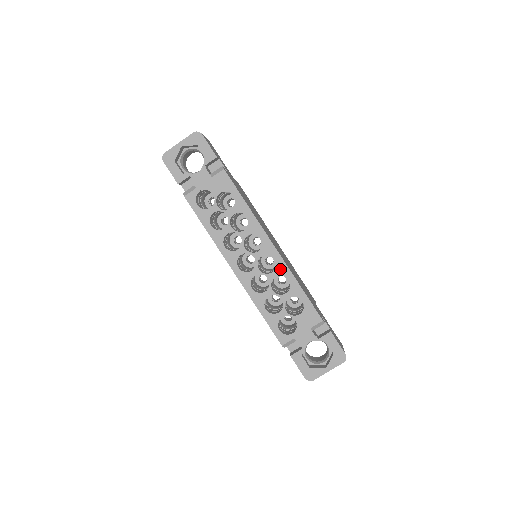
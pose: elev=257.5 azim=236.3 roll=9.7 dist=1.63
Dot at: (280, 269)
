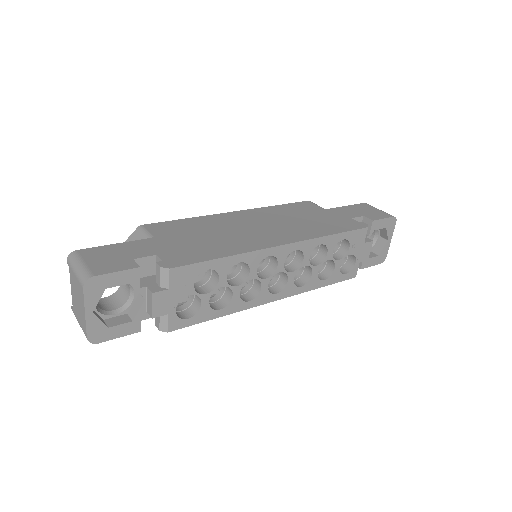
Dot at: (307, 249)
